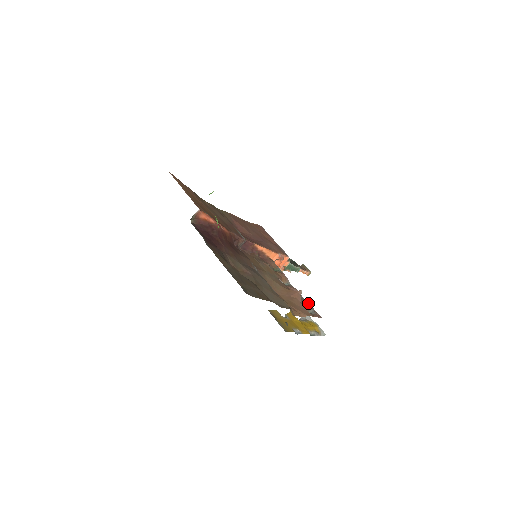
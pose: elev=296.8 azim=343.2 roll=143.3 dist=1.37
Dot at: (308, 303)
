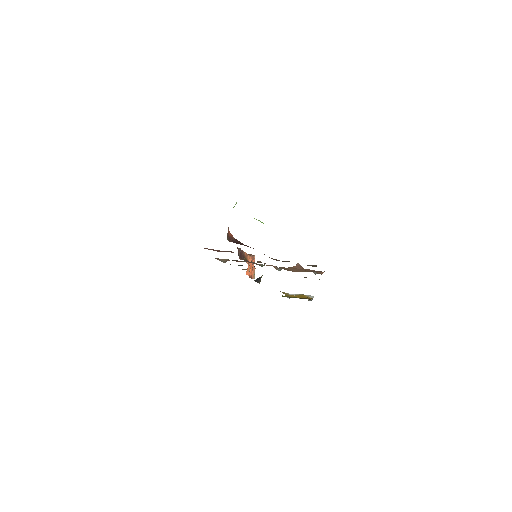
Dot at: occluded
